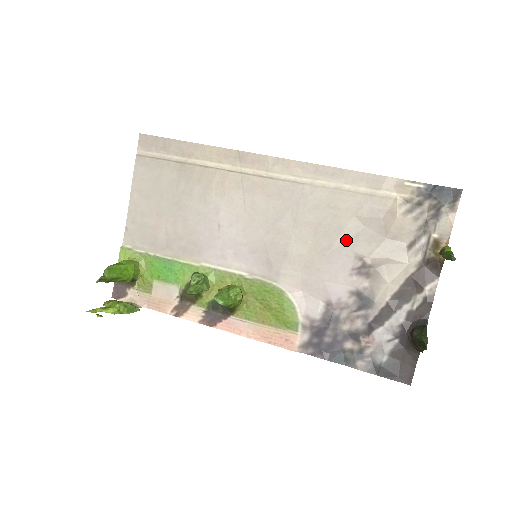
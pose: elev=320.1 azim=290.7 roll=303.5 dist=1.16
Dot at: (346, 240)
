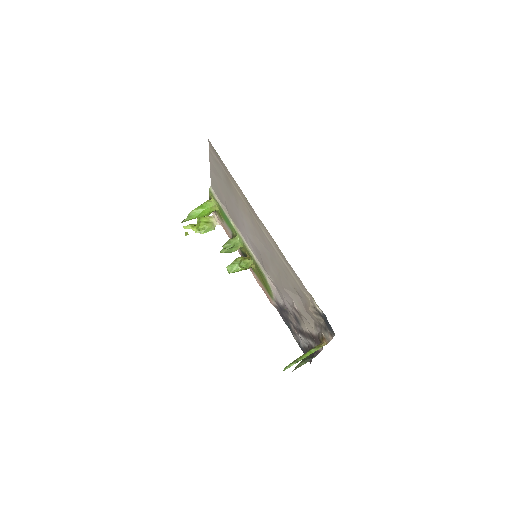
Dot at: (291, 291)
